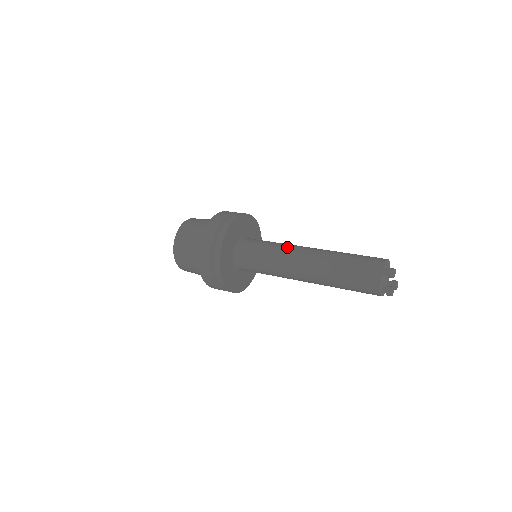
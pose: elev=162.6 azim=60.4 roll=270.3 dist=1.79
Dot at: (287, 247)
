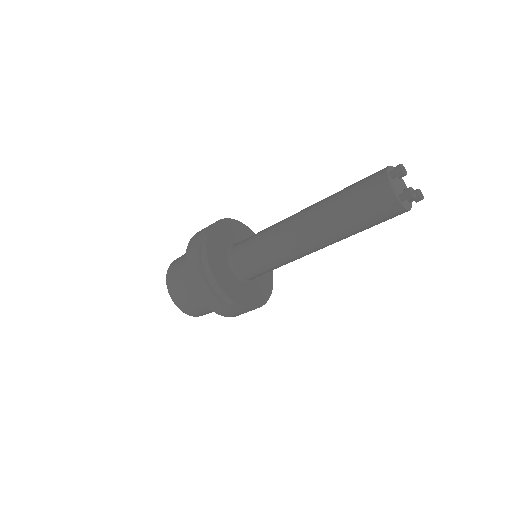
Dot at: (280, 221)
